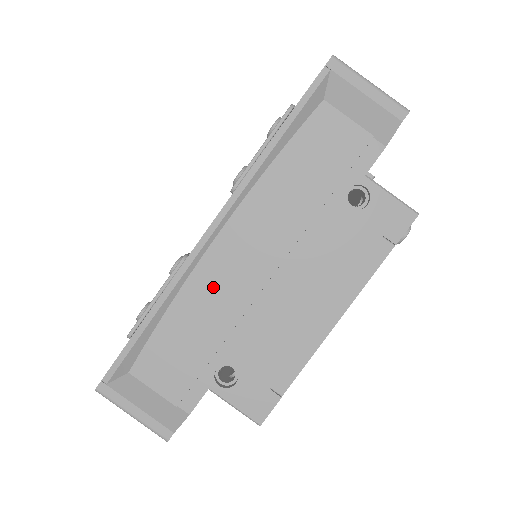
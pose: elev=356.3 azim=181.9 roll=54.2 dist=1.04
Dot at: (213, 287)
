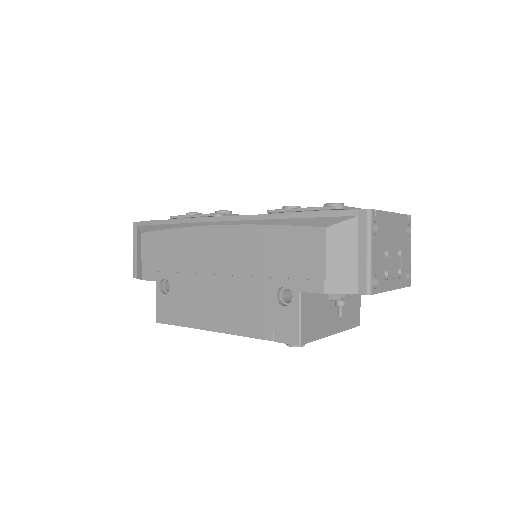
Dot at: (195, 245)
